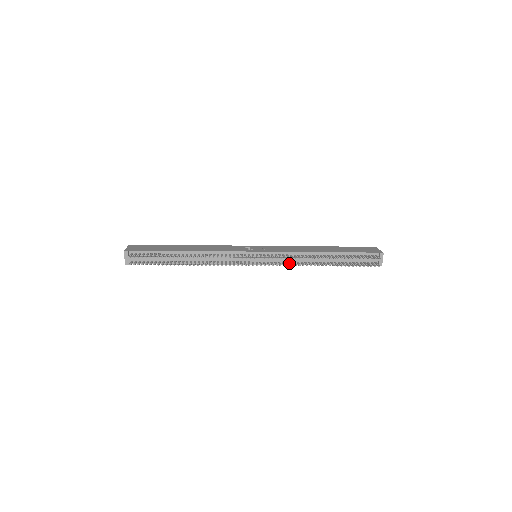
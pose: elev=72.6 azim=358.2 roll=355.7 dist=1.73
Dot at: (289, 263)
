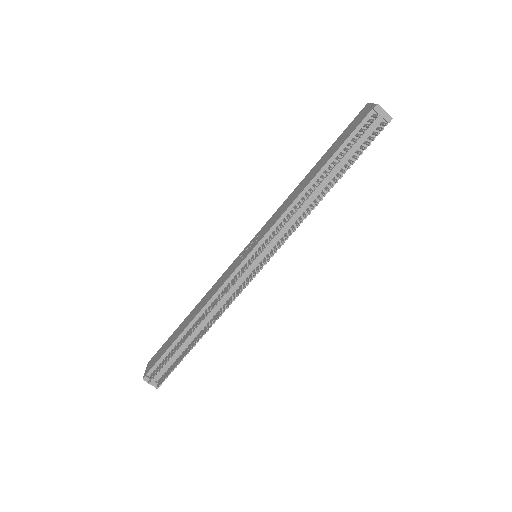
Dot at: occluded
